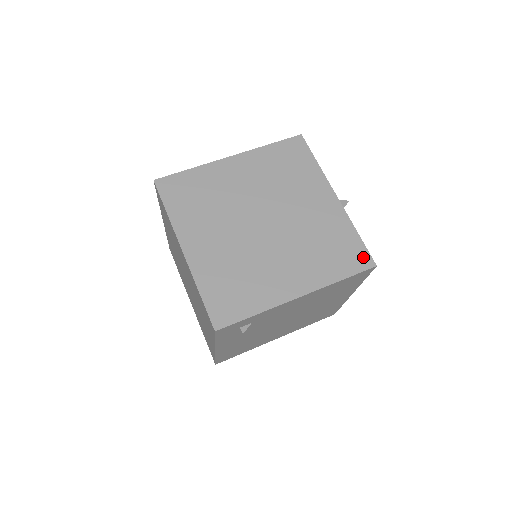
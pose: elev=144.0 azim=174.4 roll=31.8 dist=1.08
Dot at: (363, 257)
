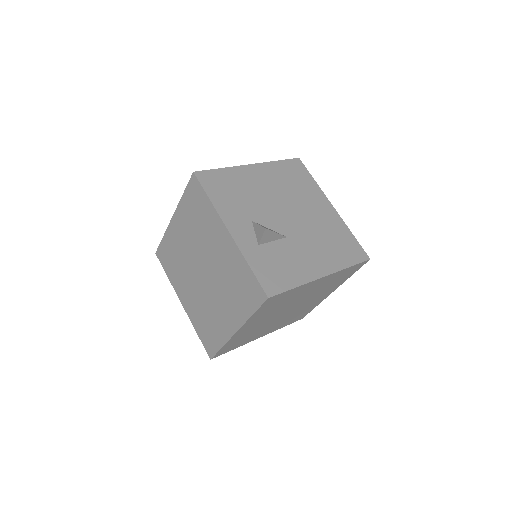
Dot at: occluded
